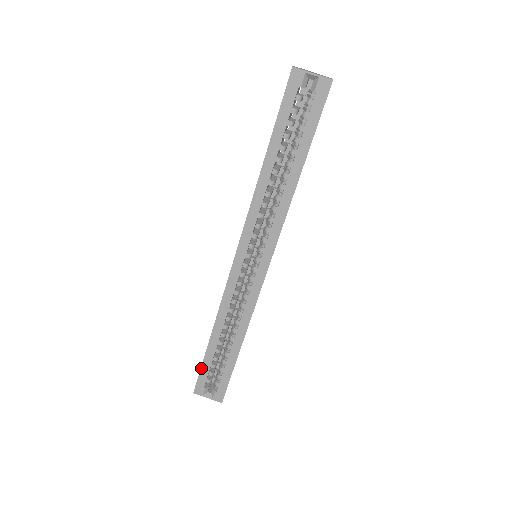
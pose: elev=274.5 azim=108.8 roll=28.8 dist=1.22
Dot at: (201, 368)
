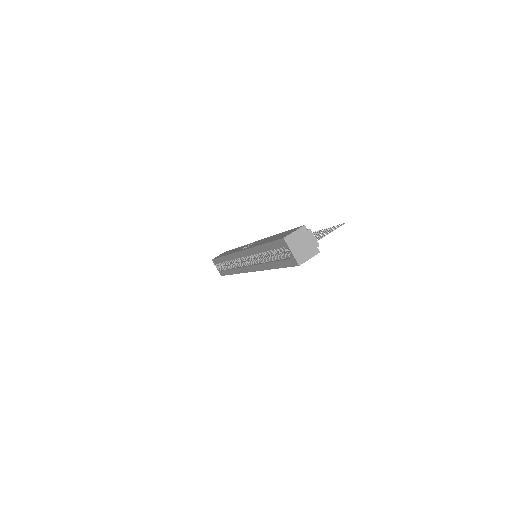
Dot at: (216, 258)
